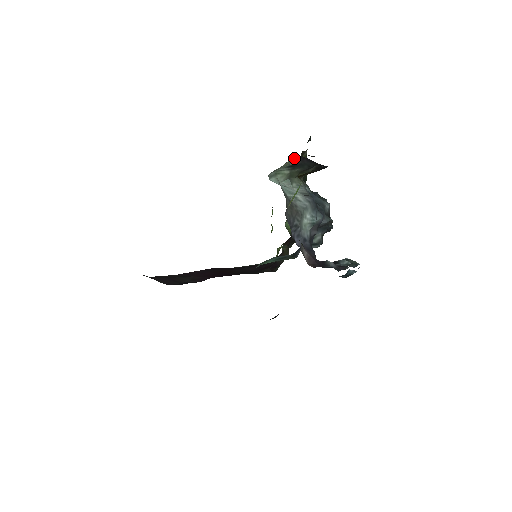
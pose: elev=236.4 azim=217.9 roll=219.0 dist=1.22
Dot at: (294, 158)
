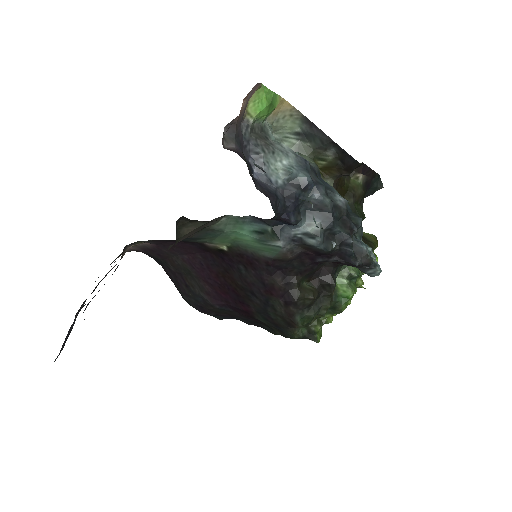
Dot at: (298, 117)
